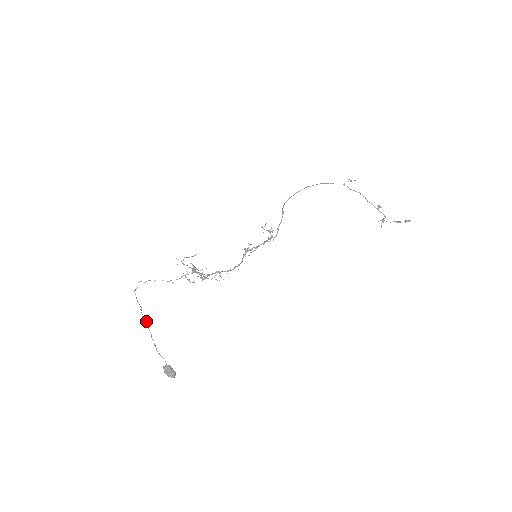
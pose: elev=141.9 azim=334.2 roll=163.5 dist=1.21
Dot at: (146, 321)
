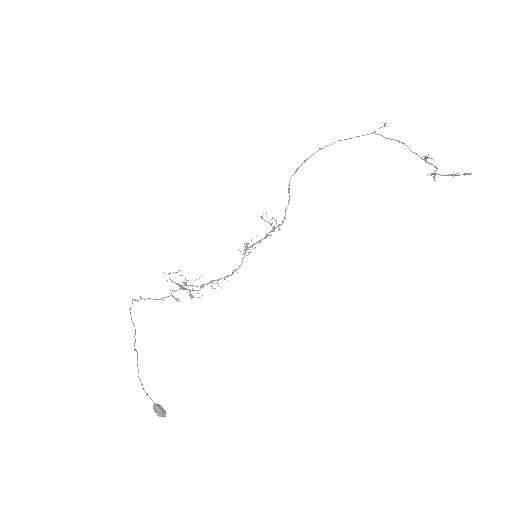
Dot at: (136, 351)
